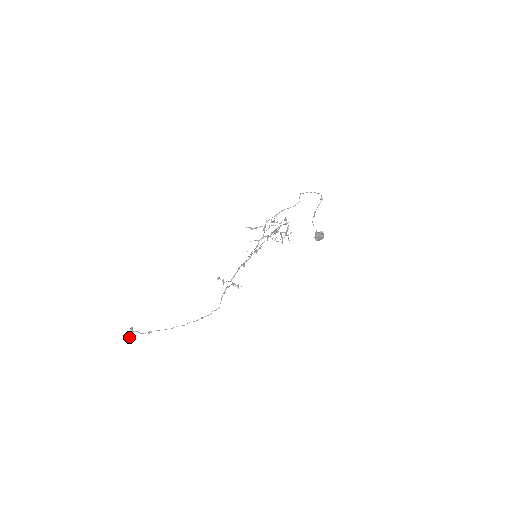
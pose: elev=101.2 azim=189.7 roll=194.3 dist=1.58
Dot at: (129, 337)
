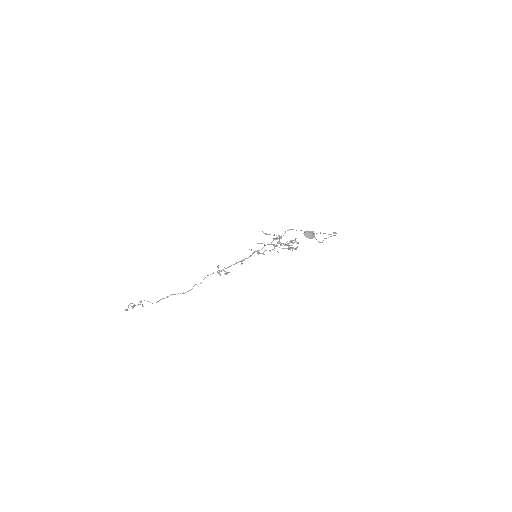
Dot at: (126, 309)
